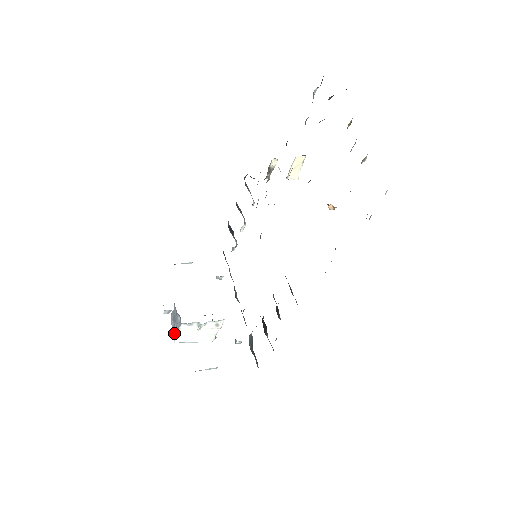
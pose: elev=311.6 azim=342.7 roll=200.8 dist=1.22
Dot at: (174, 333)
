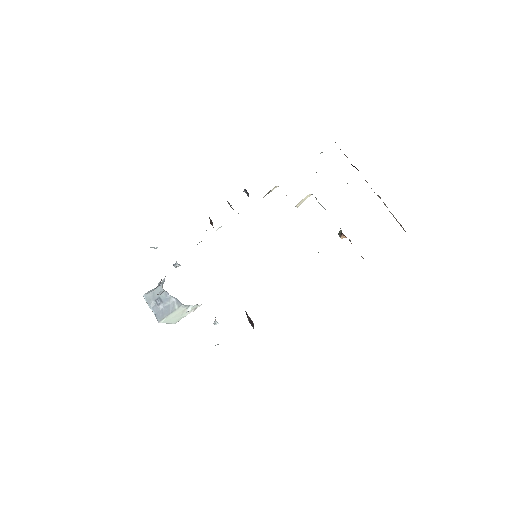
Dot at: (158, 313)
